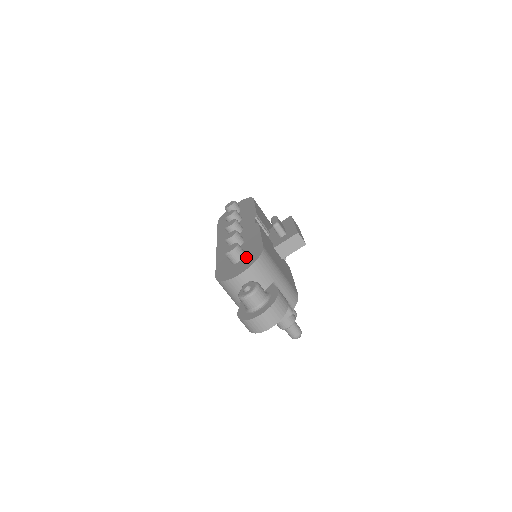
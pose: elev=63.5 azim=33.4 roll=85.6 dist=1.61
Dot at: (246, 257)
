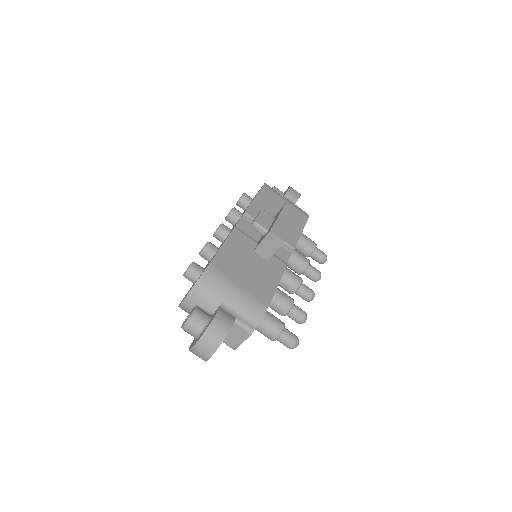
Dot at: occluded
